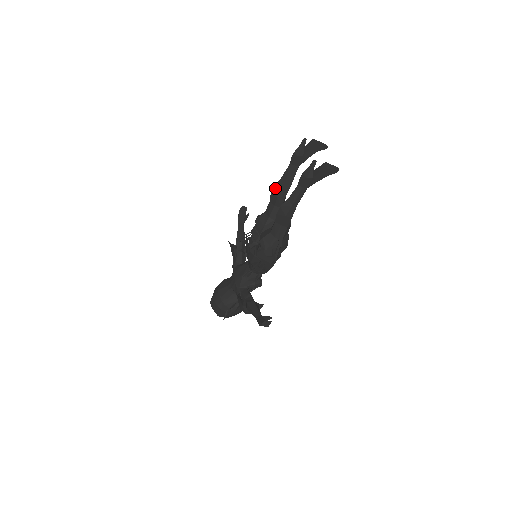
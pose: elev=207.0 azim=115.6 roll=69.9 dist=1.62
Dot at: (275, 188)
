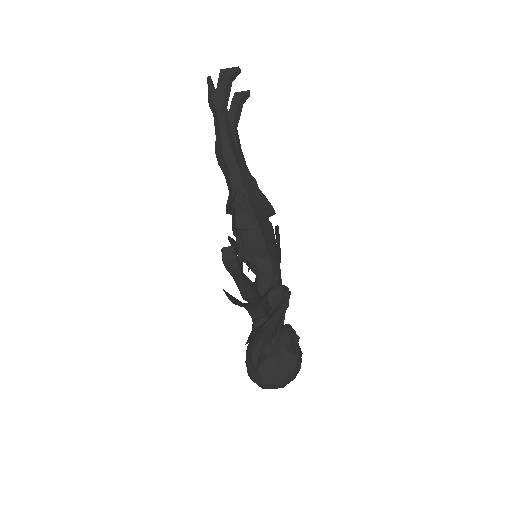
Dot at: occluded
